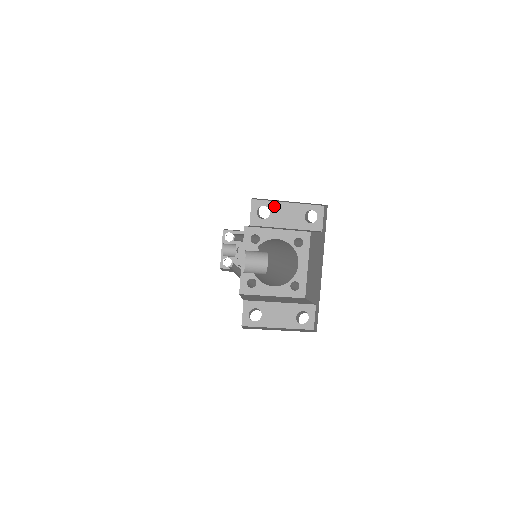
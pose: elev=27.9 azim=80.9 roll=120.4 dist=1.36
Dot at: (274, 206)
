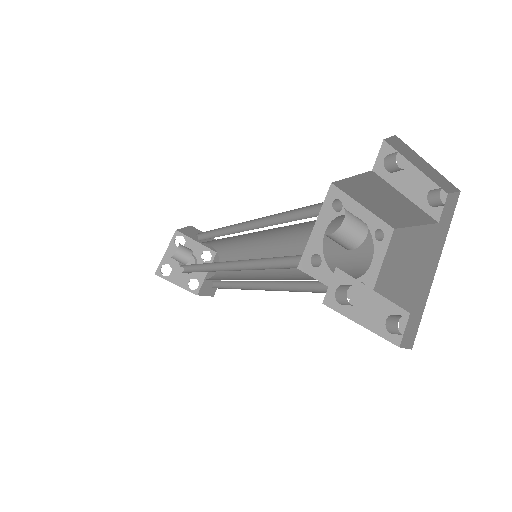
Dot at: (403, 163)
